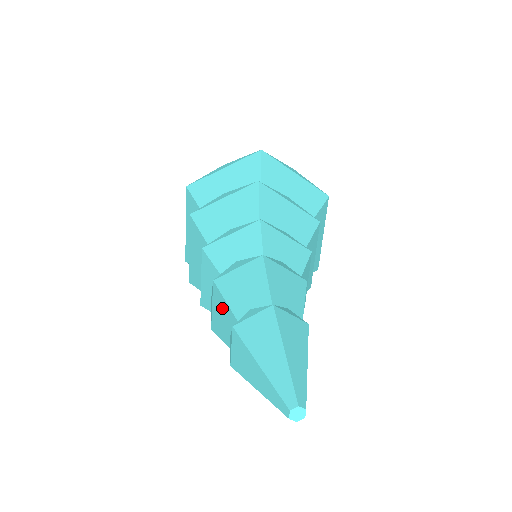
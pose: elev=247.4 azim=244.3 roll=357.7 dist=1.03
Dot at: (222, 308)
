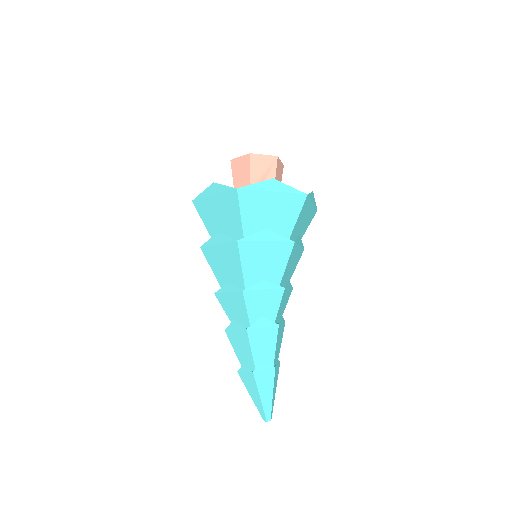
Dot at: (245, 345)
